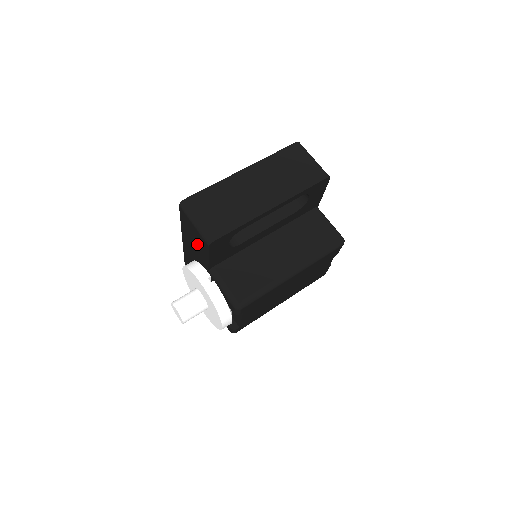
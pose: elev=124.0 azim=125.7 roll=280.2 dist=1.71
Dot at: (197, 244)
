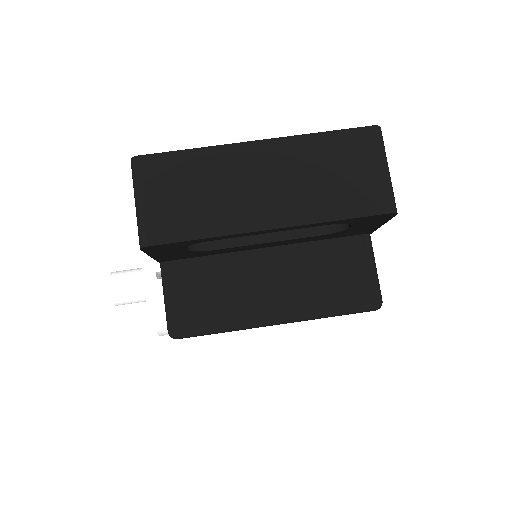
Dot at: occluded
